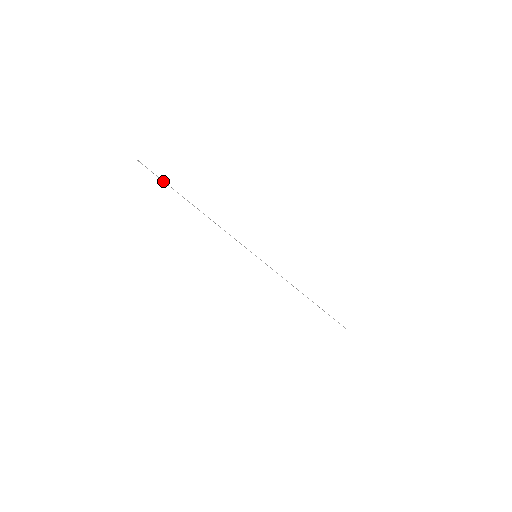
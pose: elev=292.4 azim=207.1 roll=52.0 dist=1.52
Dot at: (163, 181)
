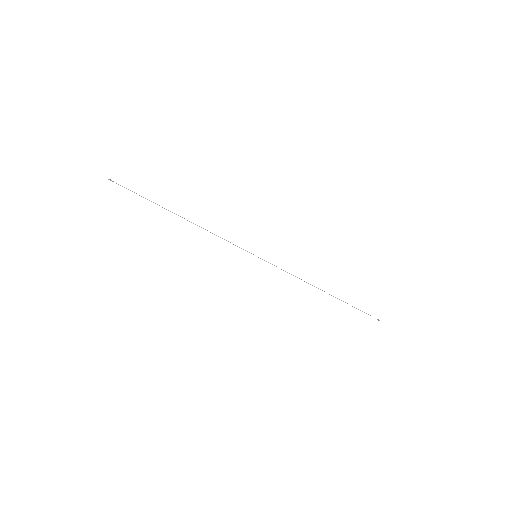
Dot at: (139, 195)
